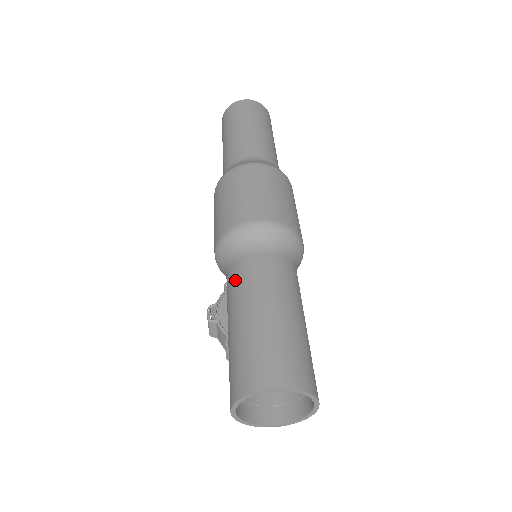
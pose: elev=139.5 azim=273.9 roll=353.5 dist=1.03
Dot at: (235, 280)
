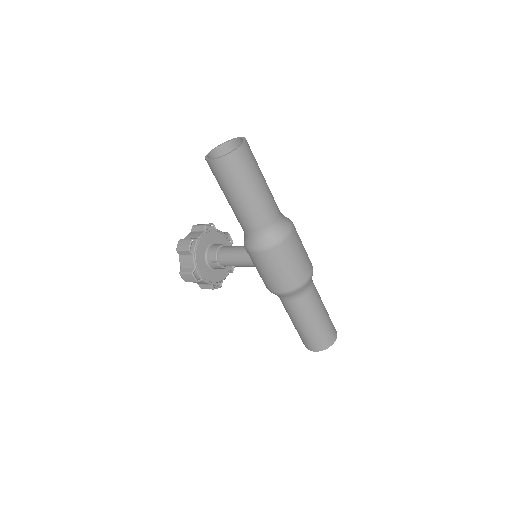
Dot at: (304, 308)
